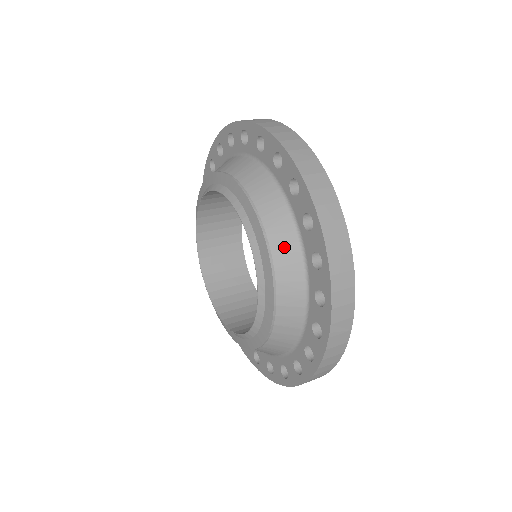
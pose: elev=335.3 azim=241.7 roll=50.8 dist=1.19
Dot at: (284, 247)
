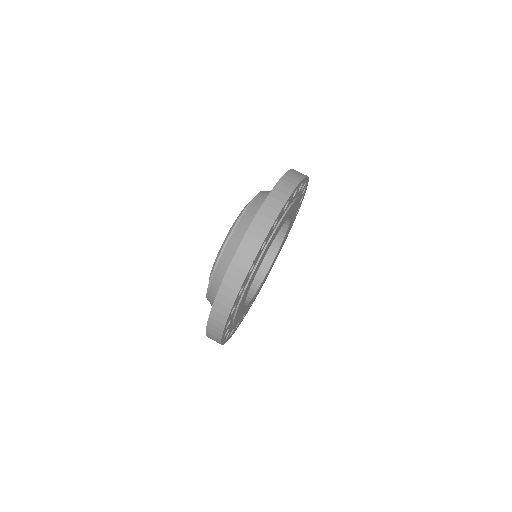
Dot at: (212, 302)
